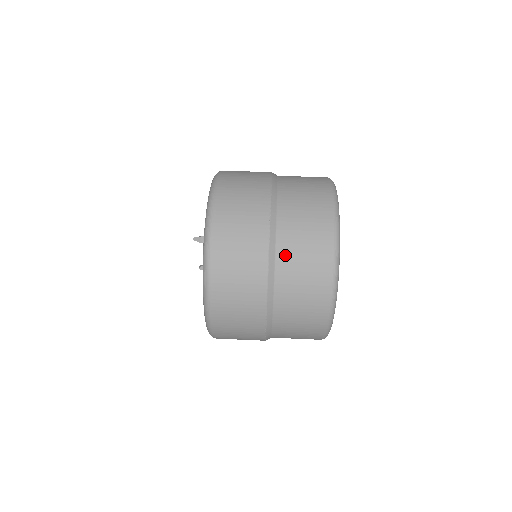
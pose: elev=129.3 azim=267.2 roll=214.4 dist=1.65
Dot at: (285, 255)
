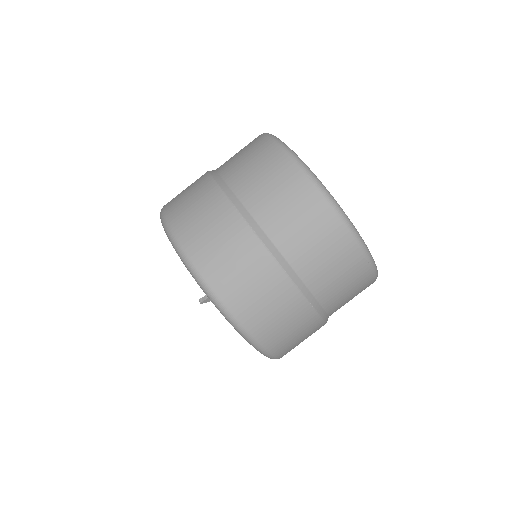
Dot at: (324, 291)
